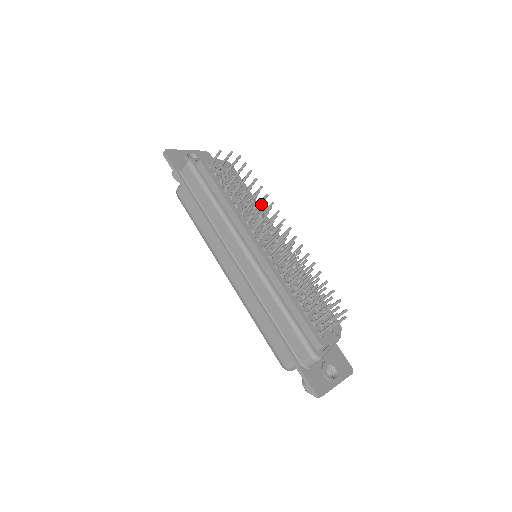
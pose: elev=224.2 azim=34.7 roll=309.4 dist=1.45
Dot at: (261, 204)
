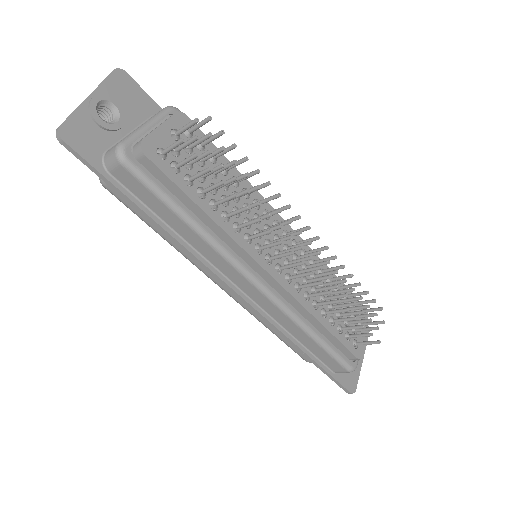
Dot at: (269, 216)
